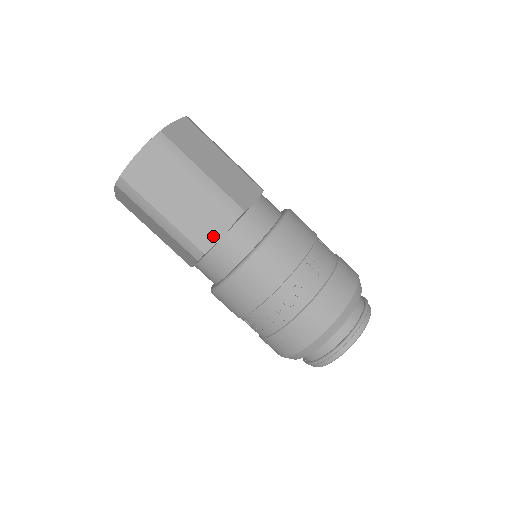
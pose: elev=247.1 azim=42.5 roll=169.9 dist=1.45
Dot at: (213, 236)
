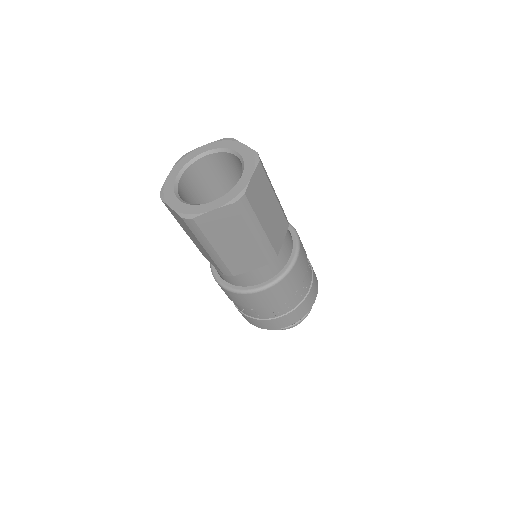
Dot at: (246, 268)
